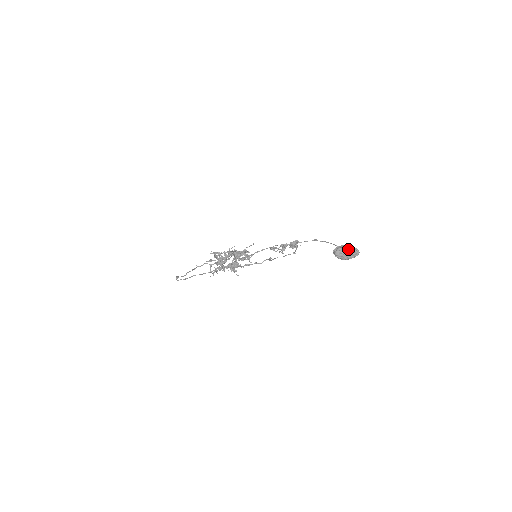
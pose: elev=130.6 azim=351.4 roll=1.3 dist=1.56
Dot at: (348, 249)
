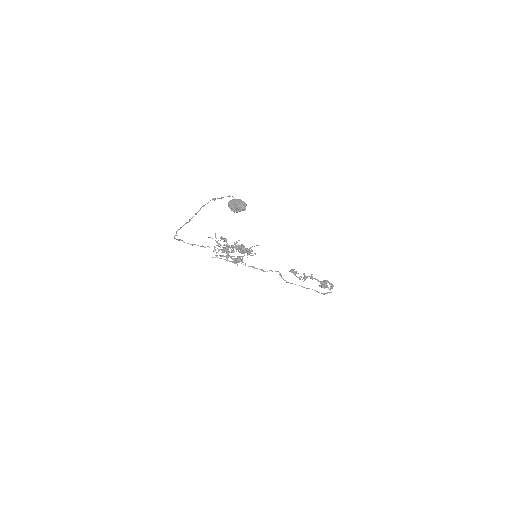
Dot at: (237, 201)
